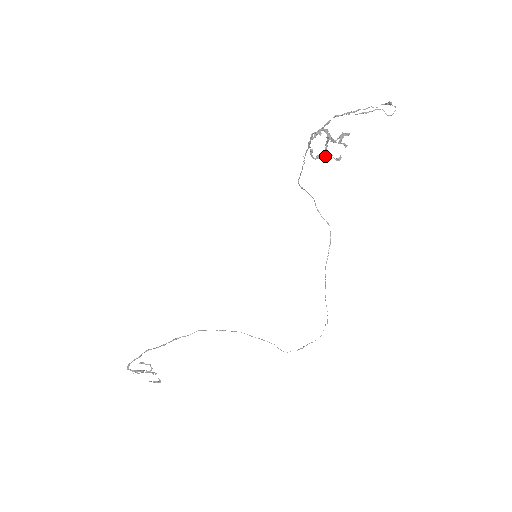
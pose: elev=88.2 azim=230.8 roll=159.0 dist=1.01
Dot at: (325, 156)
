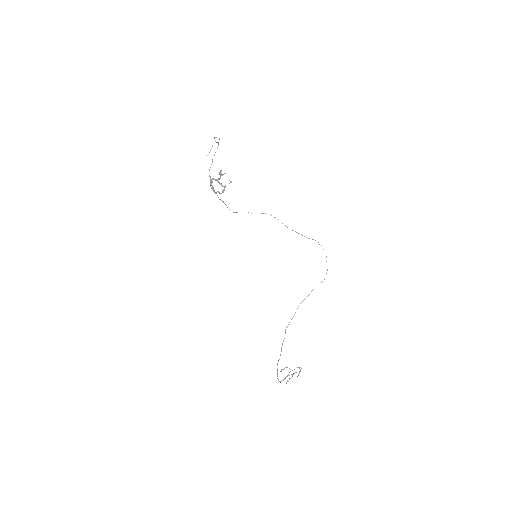
Dot at: occluded
